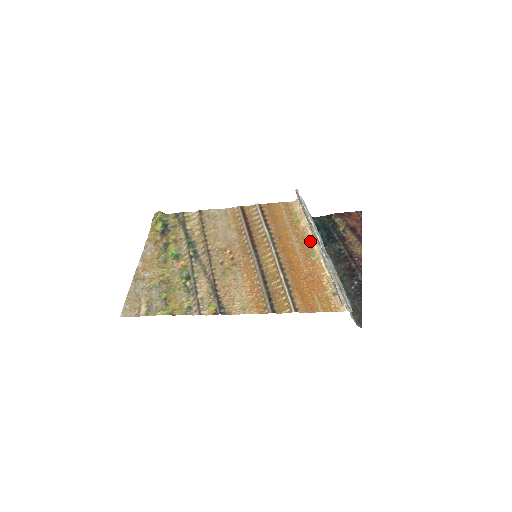
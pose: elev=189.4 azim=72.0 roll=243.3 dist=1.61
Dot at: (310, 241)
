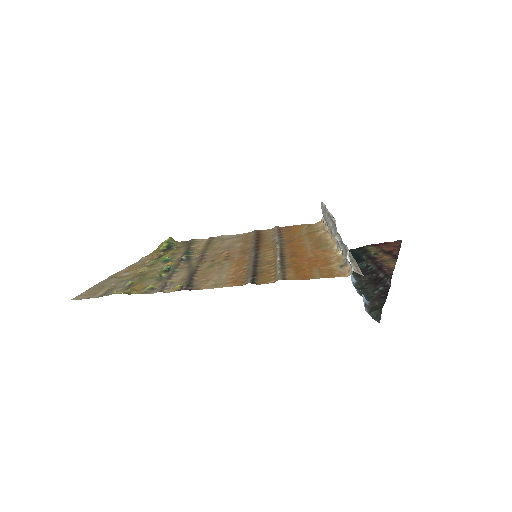
Dot at: (326, 239)
